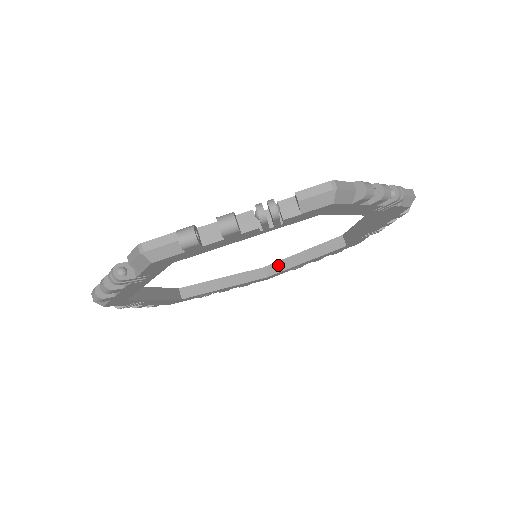
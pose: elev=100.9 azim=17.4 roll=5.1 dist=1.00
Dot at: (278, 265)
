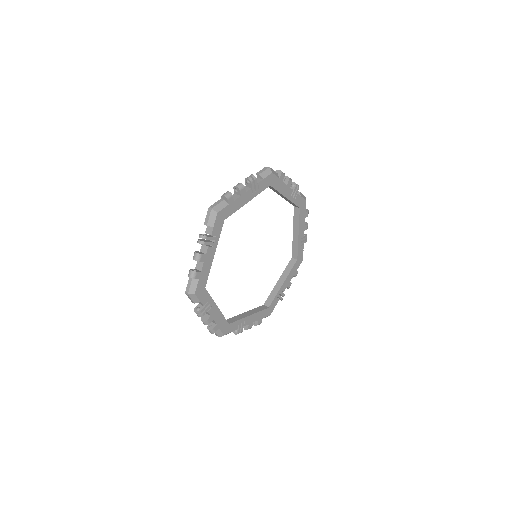
Dot at: (234, 318)
